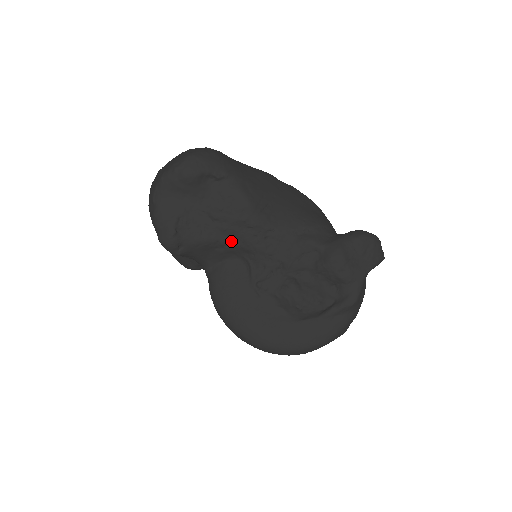
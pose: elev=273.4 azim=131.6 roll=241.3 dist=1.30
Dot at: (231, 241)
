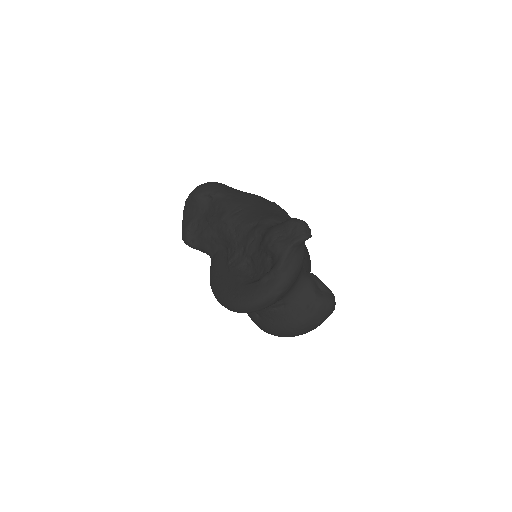
Dot at: (217, 235)
